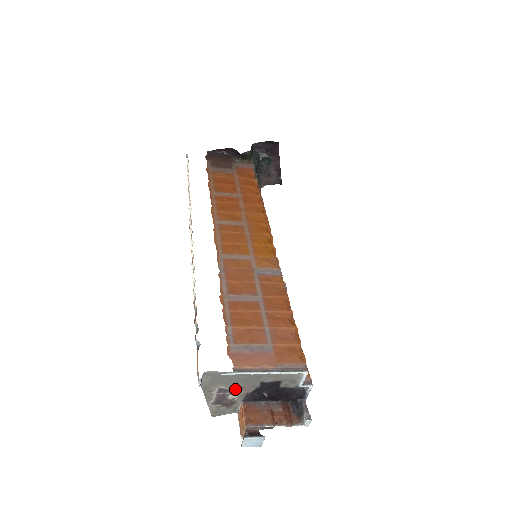
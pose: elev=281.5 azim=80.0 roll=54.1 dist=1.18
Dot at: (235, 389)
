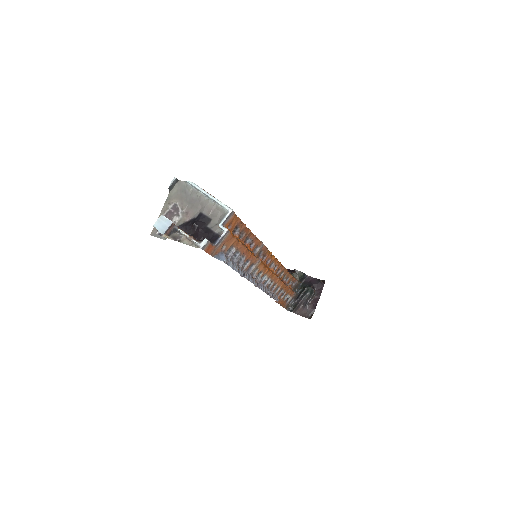
Dot at: (182, 211)
